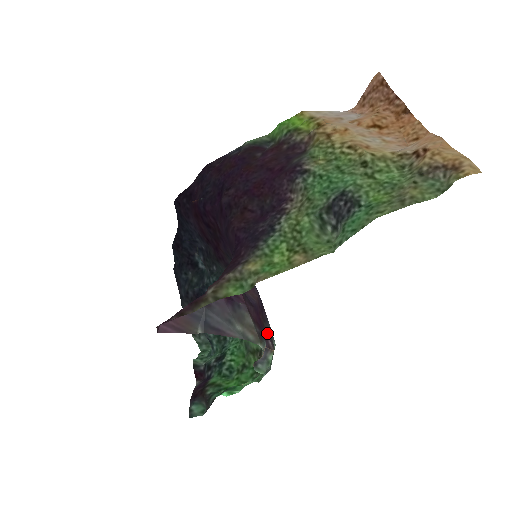
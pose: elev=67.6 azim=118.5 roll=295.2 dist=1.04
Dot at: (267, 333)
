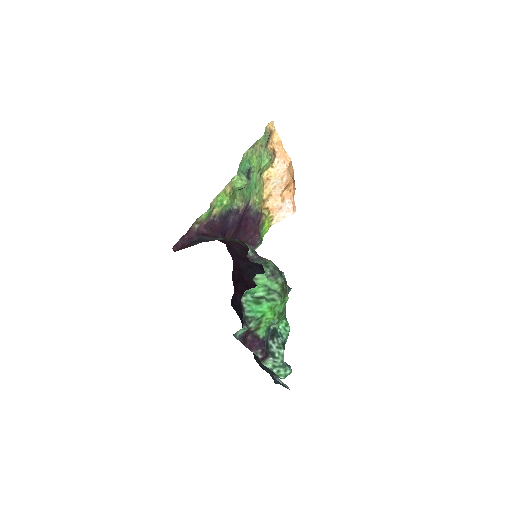
Dot at: occluded
